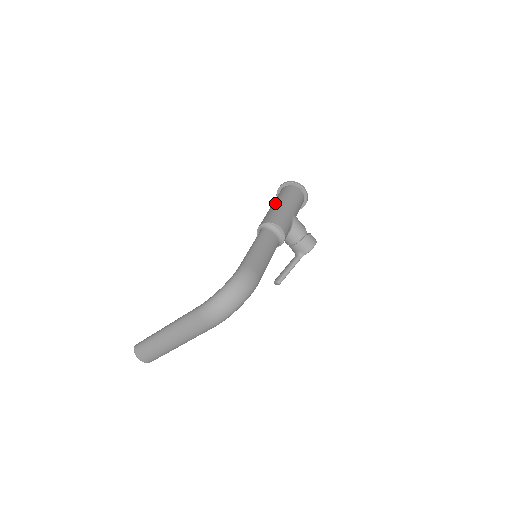
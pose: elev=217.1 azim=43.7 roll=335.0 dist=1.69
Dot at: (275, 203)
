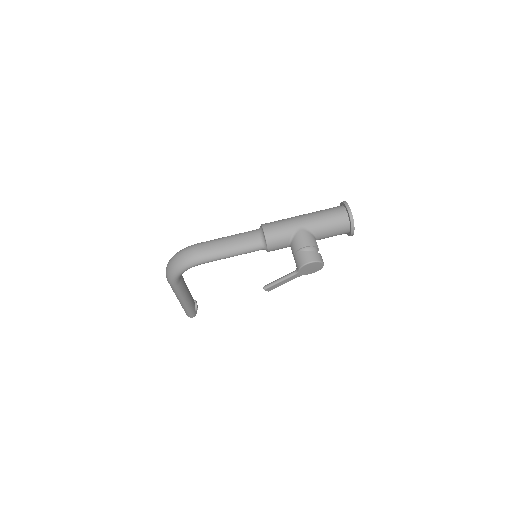
Dot at: occluded
